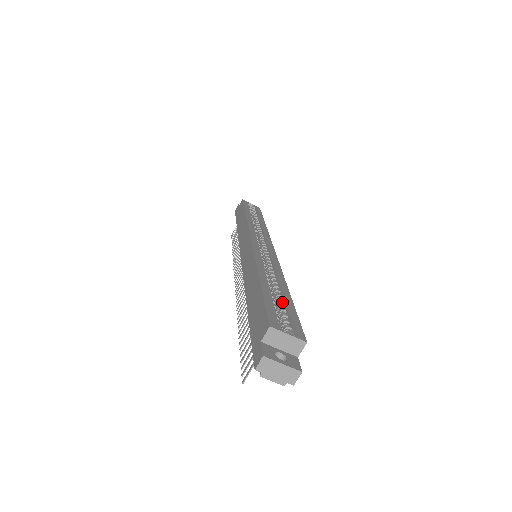
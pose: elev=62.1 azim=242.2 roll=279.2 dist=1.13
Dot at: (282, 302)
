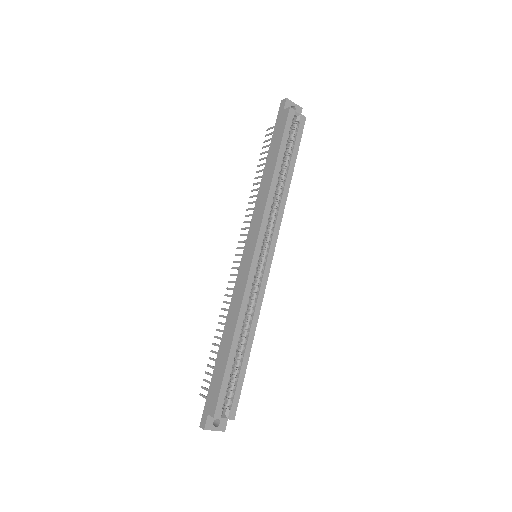
Dot at: (240, 366)
